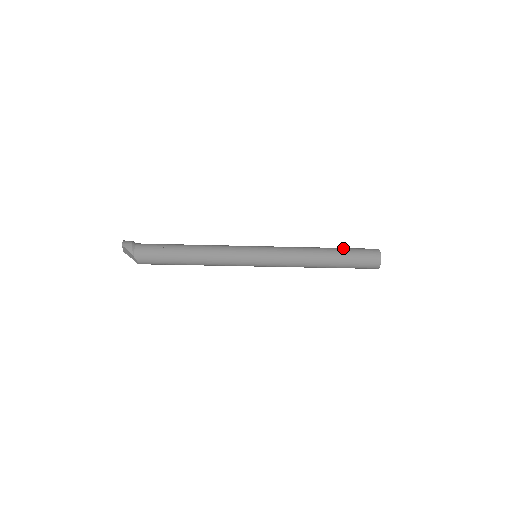
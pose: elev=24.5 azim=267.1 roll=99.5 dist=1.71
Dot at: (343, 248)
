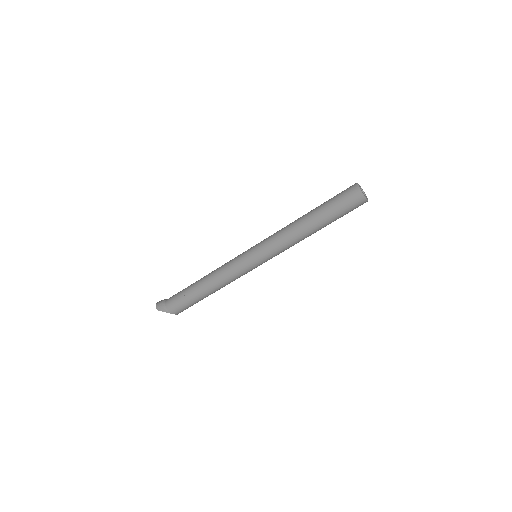
Dot at: (323, 204)
